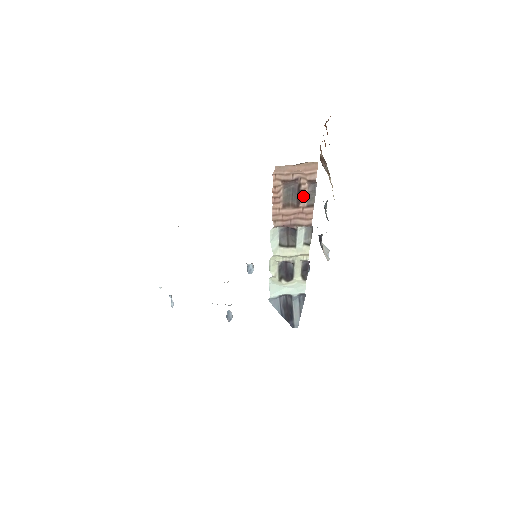
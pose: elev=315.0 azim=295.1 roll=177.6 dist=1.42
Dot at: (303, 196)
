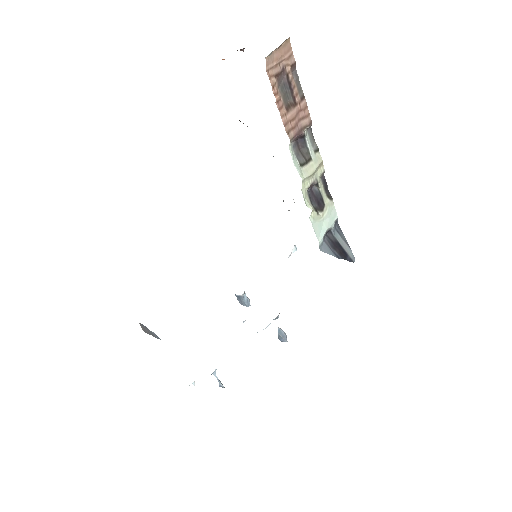
Dot at: (294, 89)
